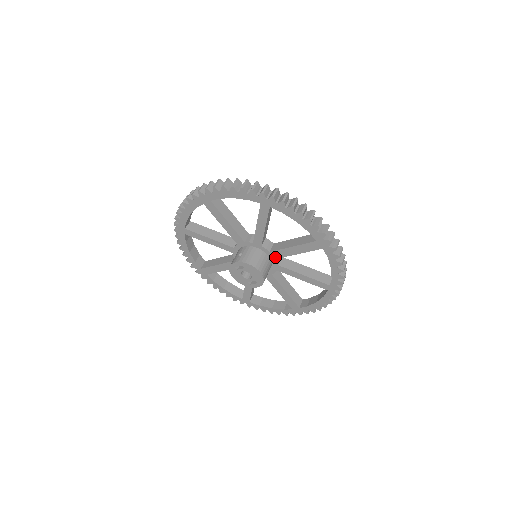
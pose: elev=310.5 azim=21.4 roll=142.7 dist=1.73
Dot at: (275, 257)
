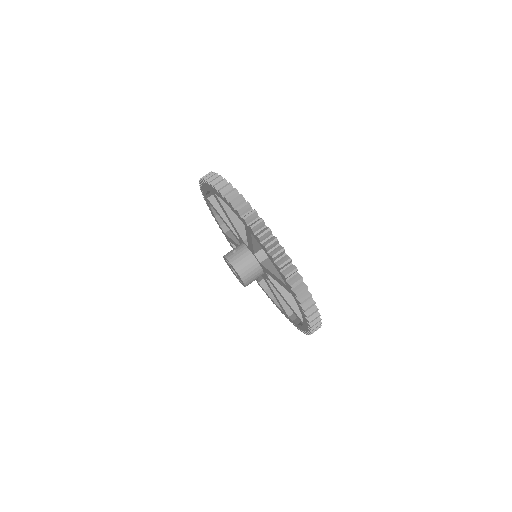
Dot at: (264, 270)
